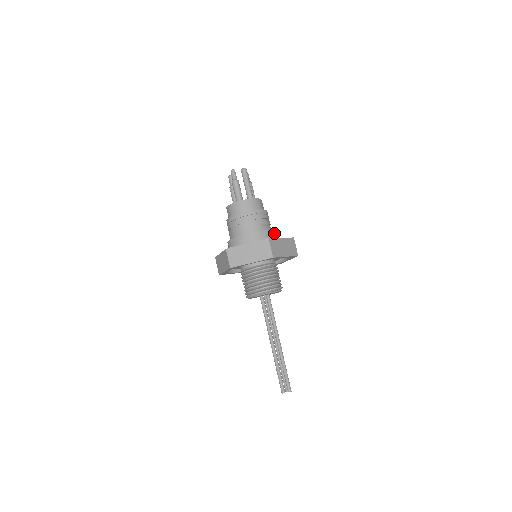
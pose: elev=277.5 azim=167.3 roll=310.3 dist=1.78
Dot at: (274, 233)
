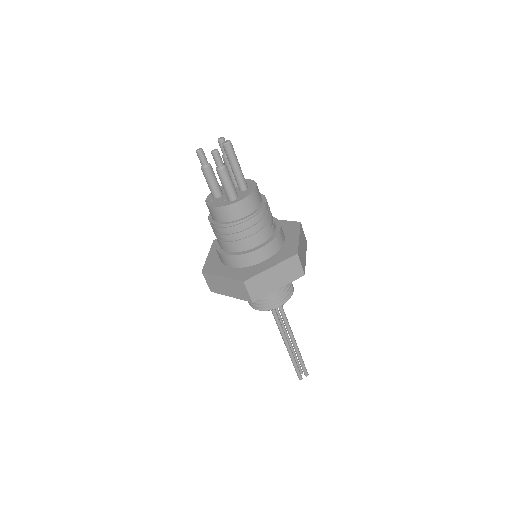
Dot at: occluded
